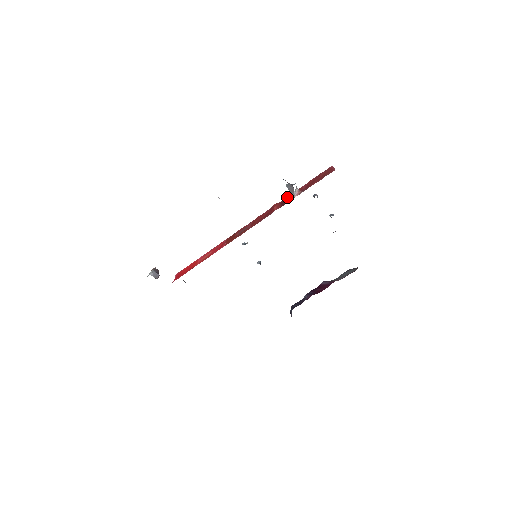
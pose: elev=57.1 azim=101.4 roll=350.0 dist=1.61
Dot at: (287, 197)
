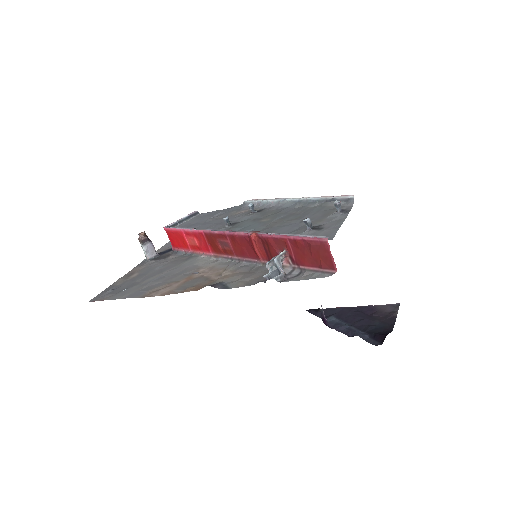
Dot at: (267, 241)
